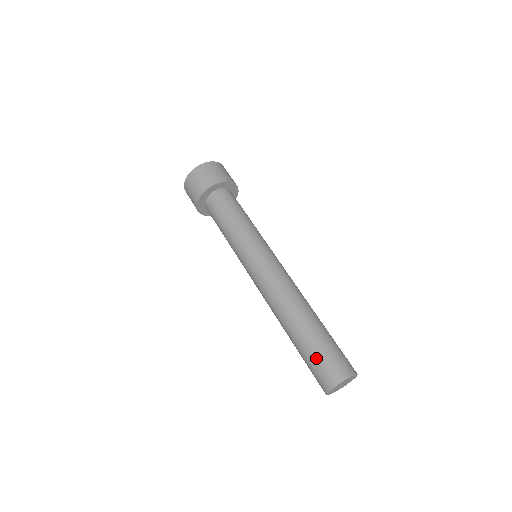
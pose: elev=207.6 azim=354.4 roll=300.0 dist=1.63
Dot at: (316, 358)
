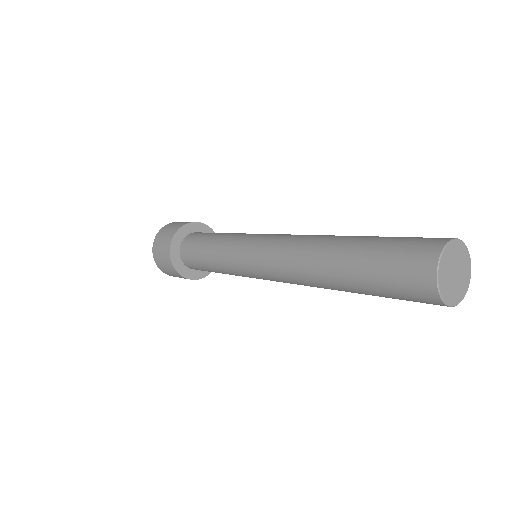
Dot at: (386, 254)
